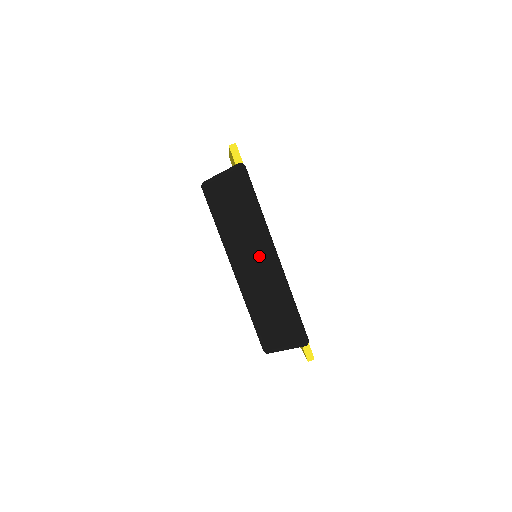
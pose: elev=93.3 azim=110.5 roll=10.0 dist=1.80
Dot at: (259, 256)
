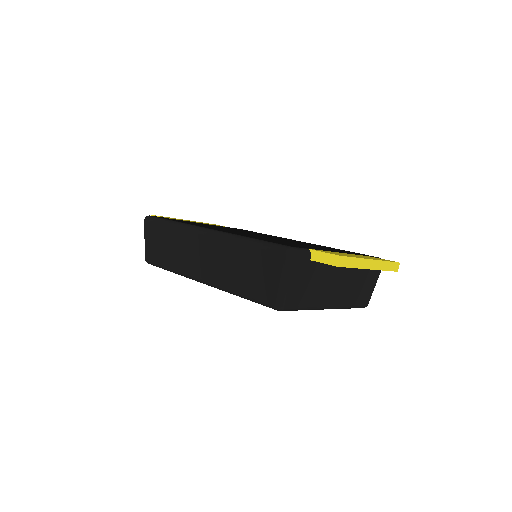
Dot at: (198, 248)
